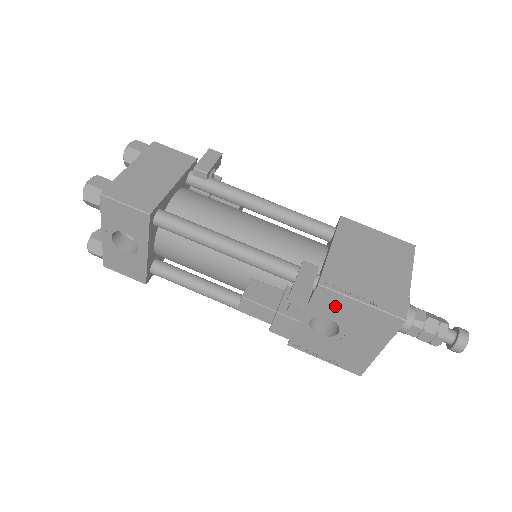
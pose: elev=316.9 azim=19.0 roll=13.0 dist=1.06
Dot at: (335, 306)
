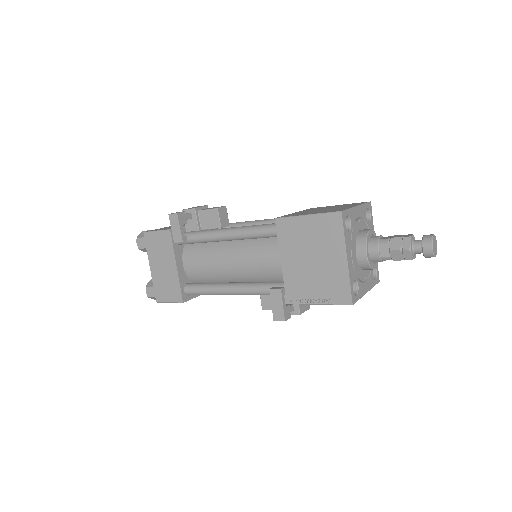
Dot at: occluded
